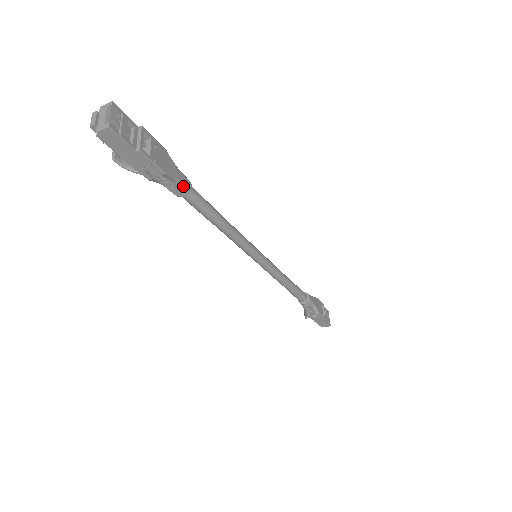
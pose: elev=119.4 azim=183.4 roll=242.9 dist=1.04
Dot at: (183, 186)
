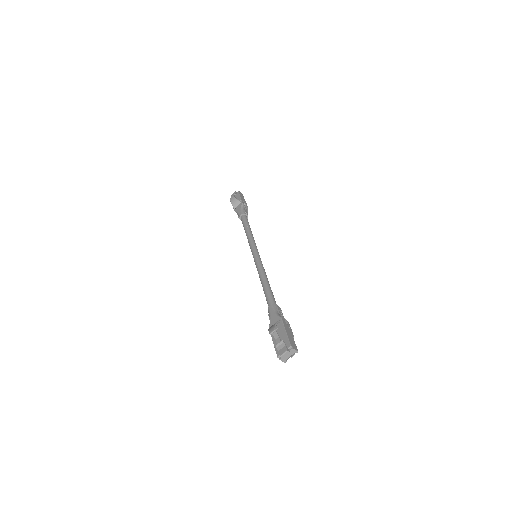
Dot at: occluded
